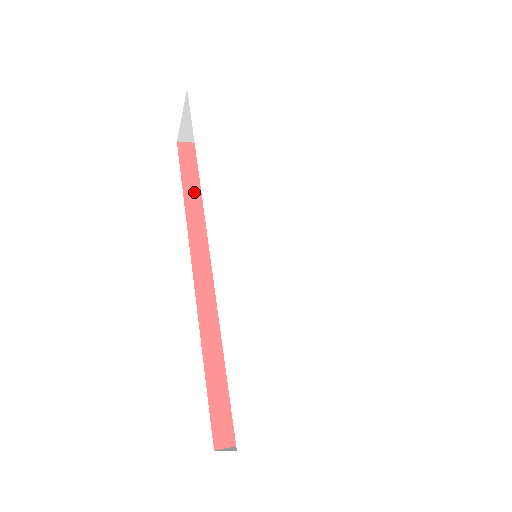
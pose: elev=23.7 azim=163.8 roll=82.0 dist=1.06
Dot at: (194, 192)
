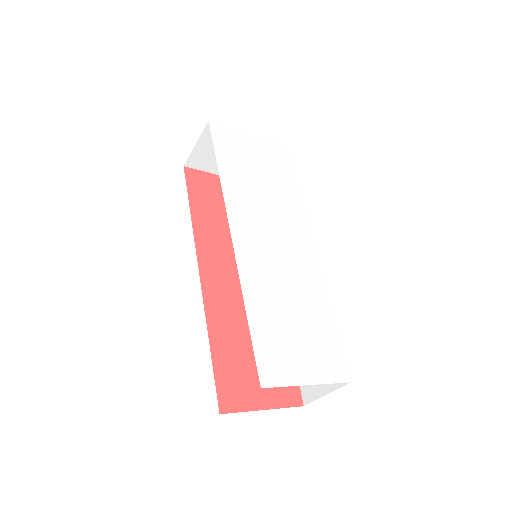
Dot at: (198, 206)
